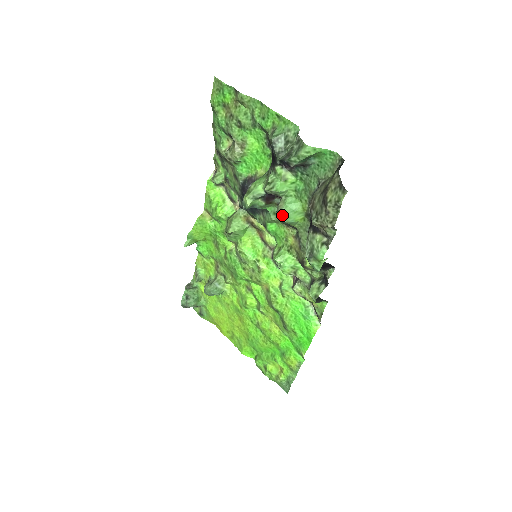
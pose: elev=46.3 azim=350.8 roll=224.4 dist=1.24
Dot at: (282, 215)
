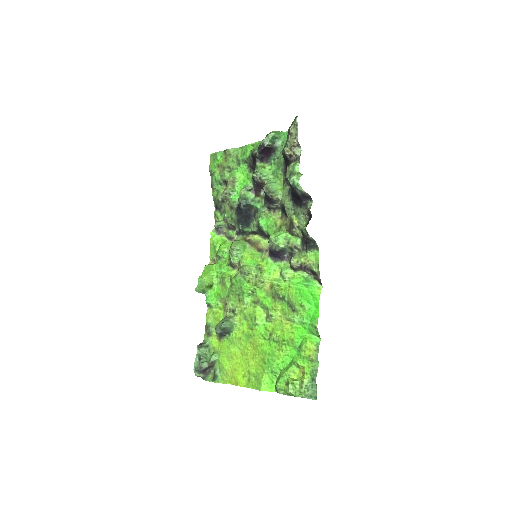
Dot at: (267, 185)
